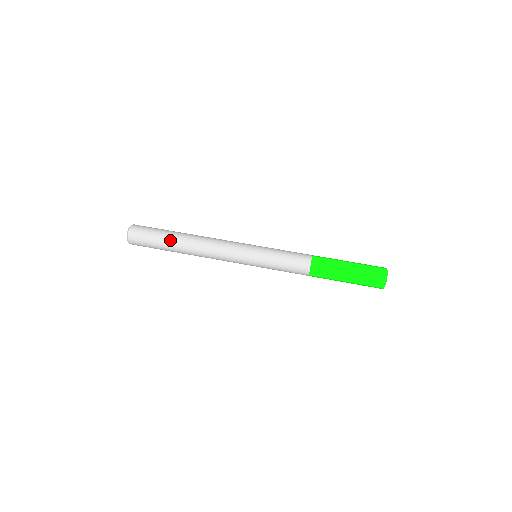
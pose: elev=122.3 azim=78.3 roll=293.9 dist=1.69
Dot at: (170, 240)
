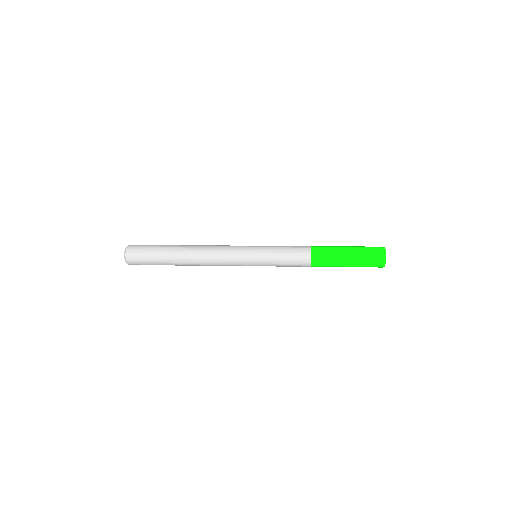
Dot at: (171, 245)
